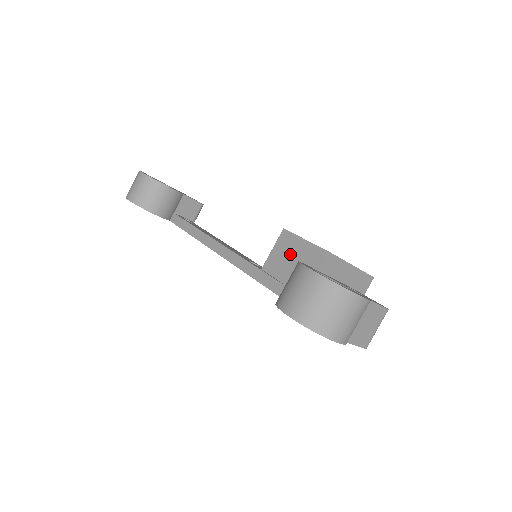
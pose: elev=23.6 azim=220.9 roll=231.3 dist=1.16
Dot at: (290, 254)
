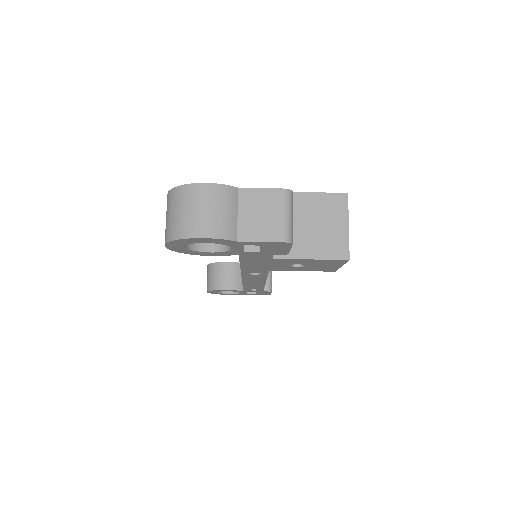
Dot at: occluded
